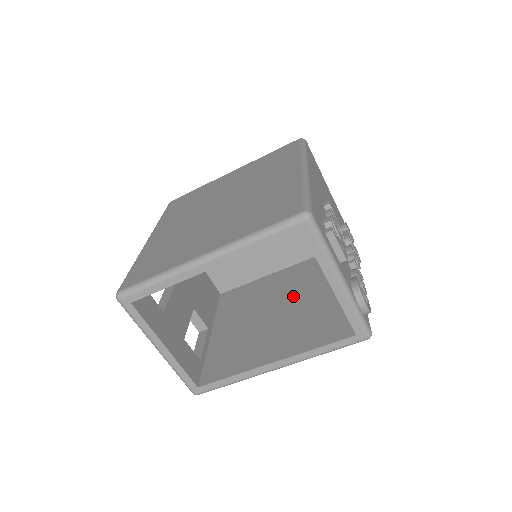
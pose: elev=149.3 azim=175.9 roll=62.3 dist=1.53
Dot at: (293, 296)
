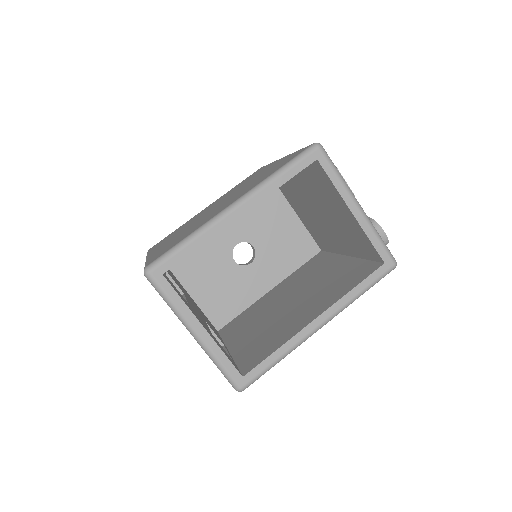
Dot at: (301, 287)
